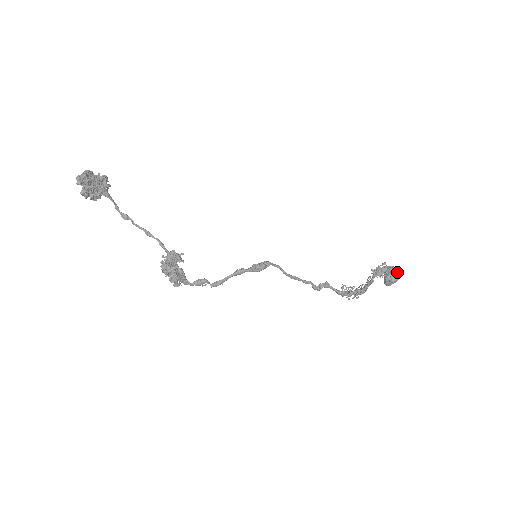
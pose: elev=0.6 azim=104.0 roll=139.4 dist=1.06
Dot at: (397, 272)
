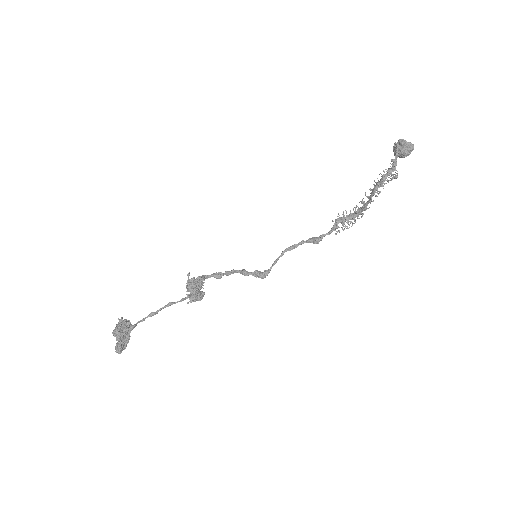
Dot at: (408, 154)
